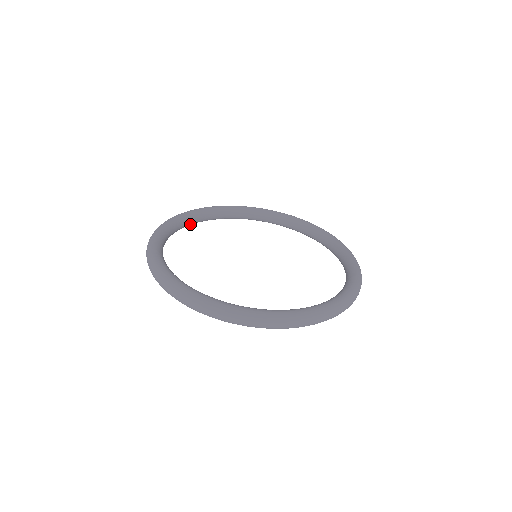
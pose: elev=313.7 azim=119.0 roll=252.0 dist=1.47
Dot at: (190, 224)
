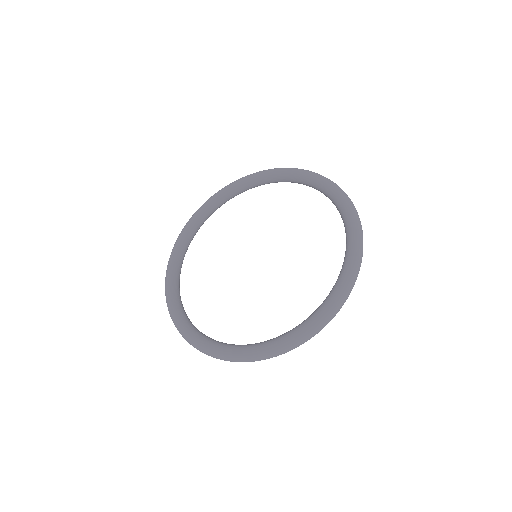
Dot at: (219, 207)
